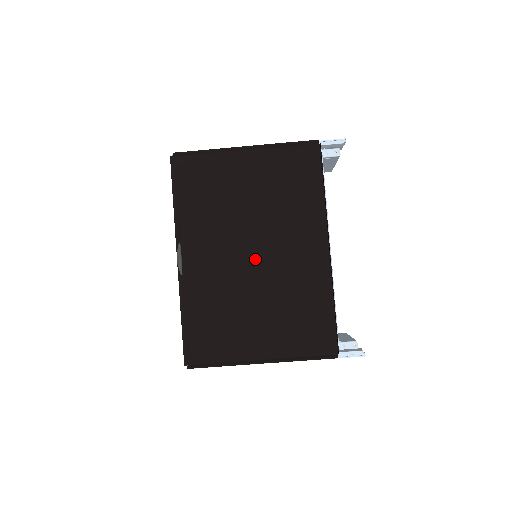
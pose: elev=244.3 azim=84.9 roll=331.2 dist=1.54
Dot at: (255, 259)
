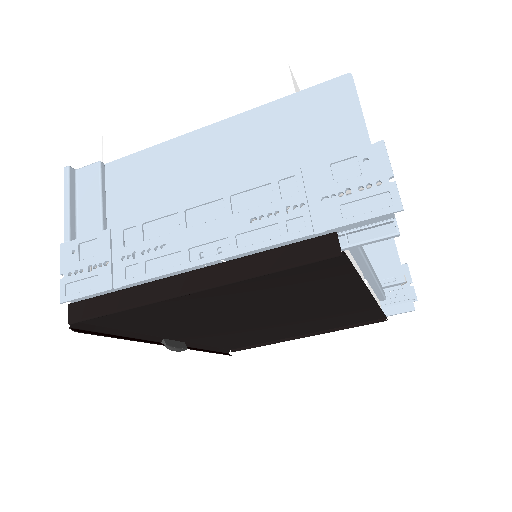
Dot at: (269, 320)
